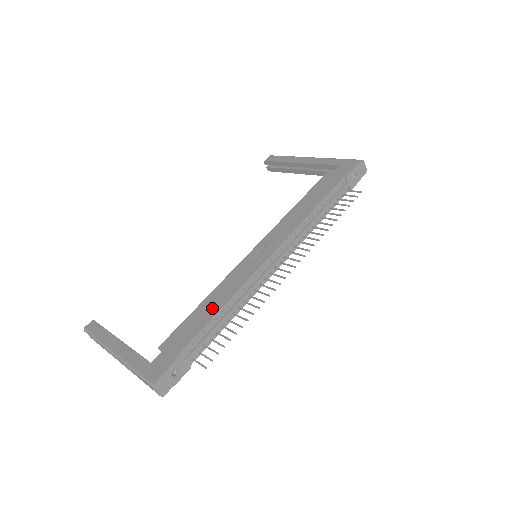
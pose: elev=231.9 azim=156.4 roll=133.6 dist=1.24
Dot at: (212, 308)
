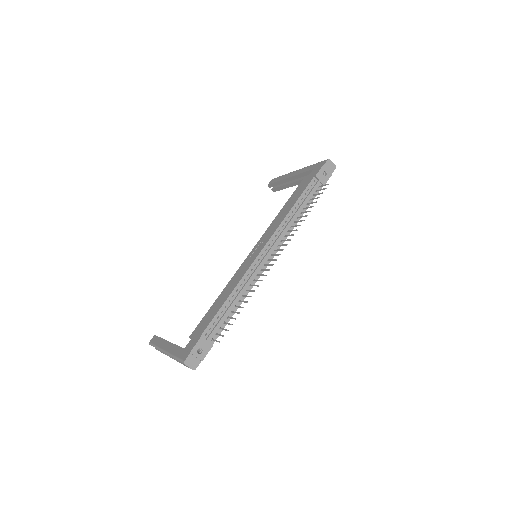
Dot at: (222, 300)
